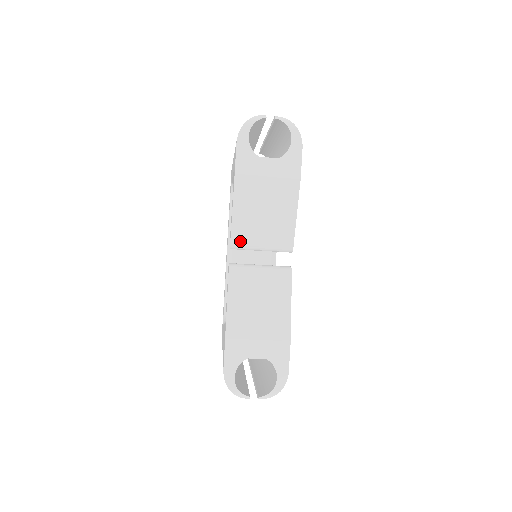
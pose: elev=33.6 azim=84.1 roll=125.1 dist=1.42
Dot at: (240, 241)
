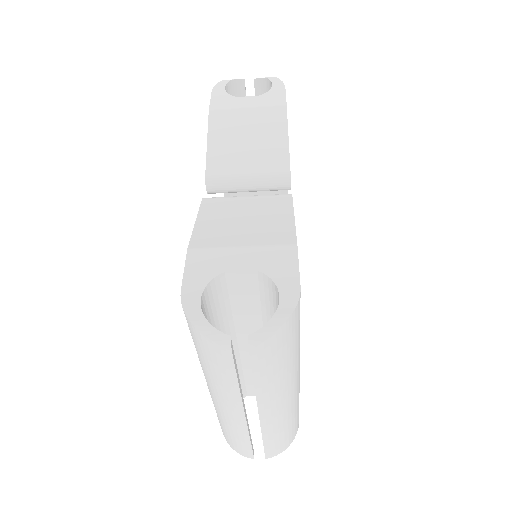
Dot at: (218, 173)
